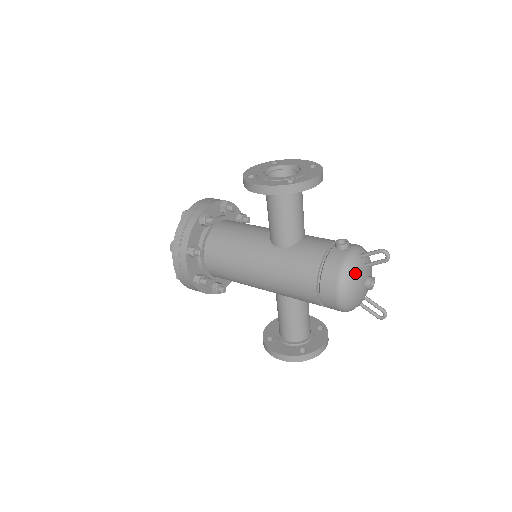
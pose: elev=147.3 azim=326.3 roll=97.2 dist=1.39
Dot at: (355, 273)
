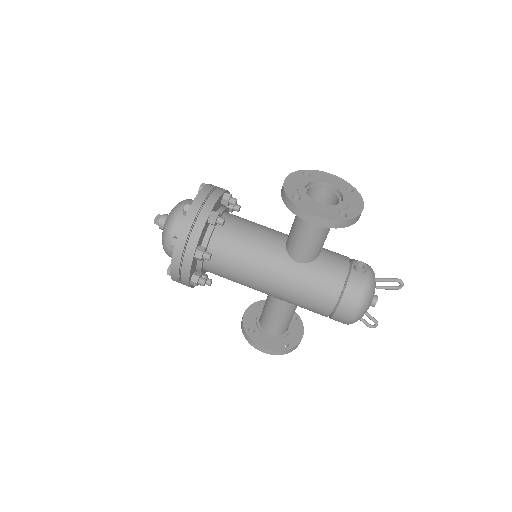
Dot at: (371, 297)
